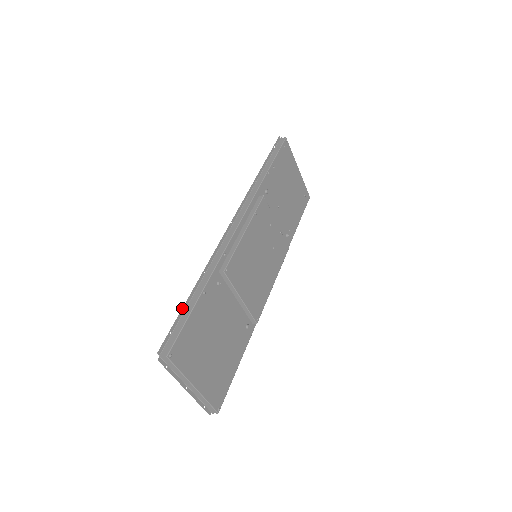
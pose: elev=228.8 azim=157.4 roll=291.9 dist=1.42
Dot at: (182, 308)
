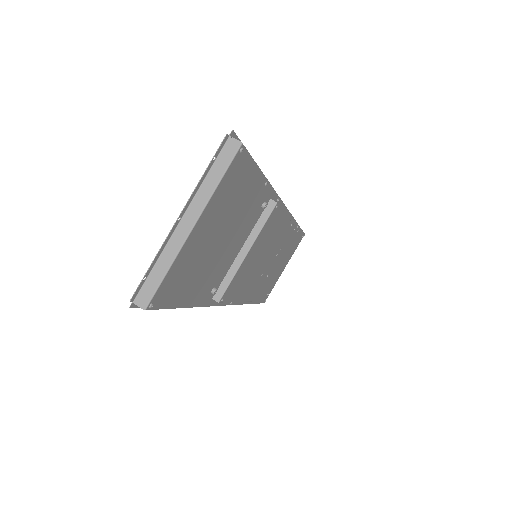
Dot at: occluded
